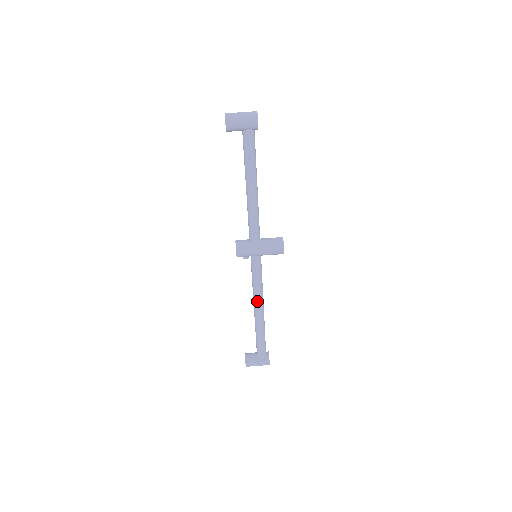
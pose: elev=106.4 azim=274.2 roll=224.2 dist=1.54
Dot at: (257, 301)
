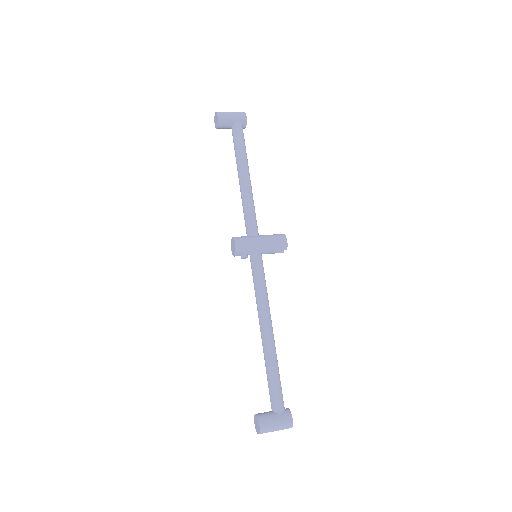
Dot at: (264, 314)
